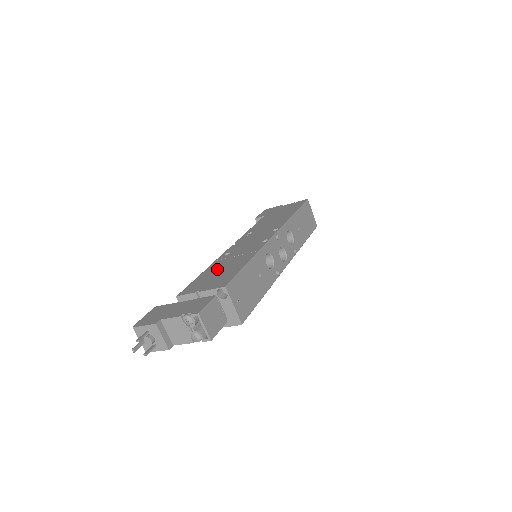
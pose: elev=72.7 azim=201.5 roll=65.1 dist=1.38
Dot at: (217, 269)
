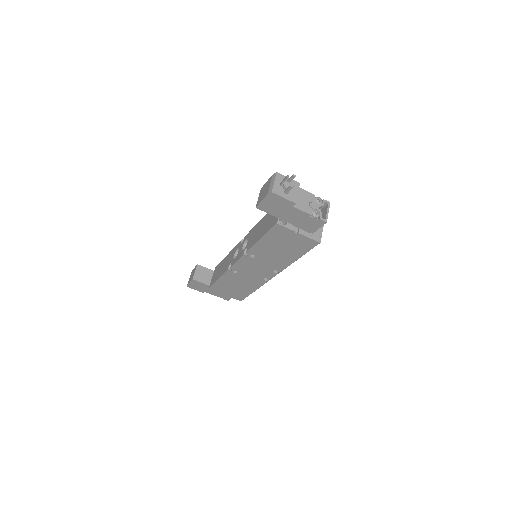
Dot at: occluded
